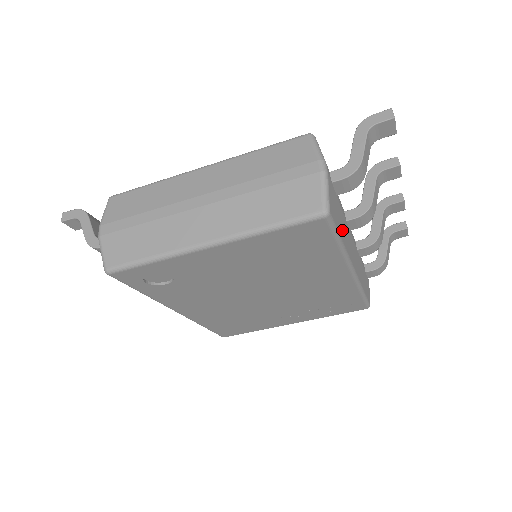
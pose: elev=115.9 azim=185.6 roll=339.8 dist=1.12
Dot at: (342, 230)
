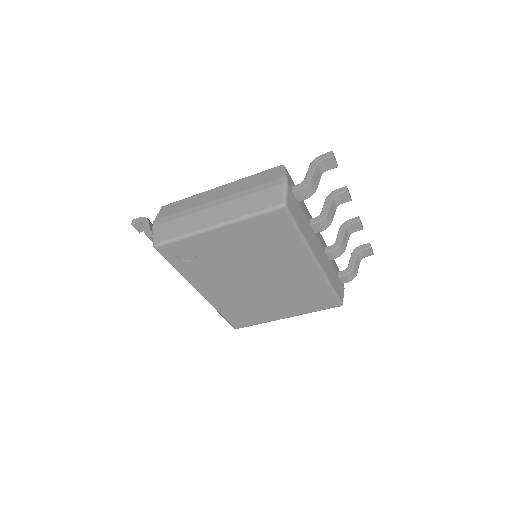
Dot at: (302, 225)
